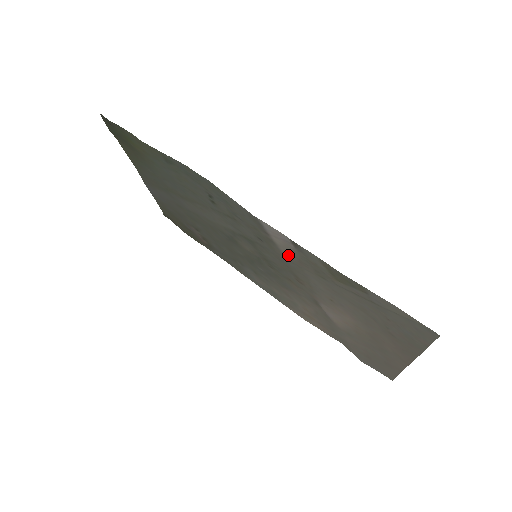
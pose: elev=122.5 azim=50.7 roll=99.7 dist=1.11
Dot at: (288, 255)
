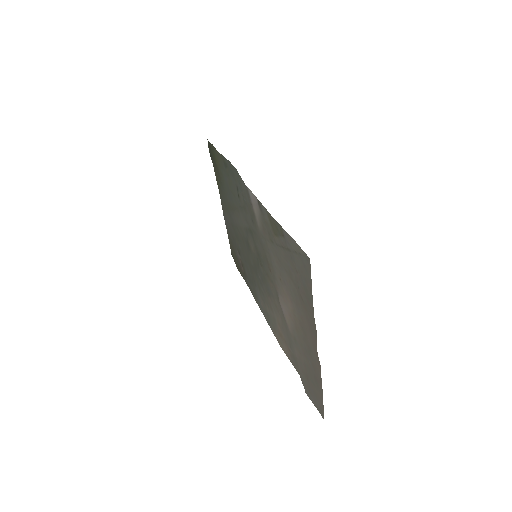
Dot at: (260, 226)
